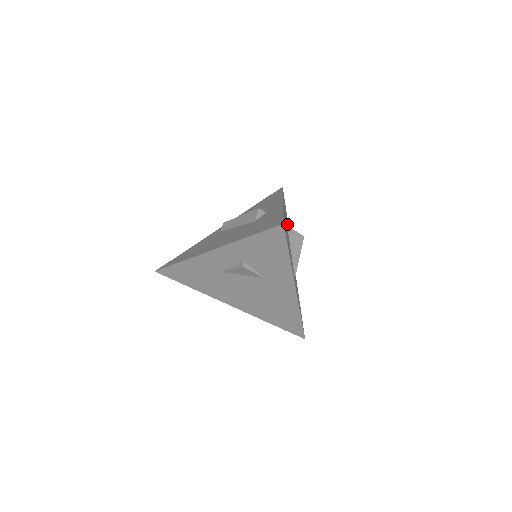
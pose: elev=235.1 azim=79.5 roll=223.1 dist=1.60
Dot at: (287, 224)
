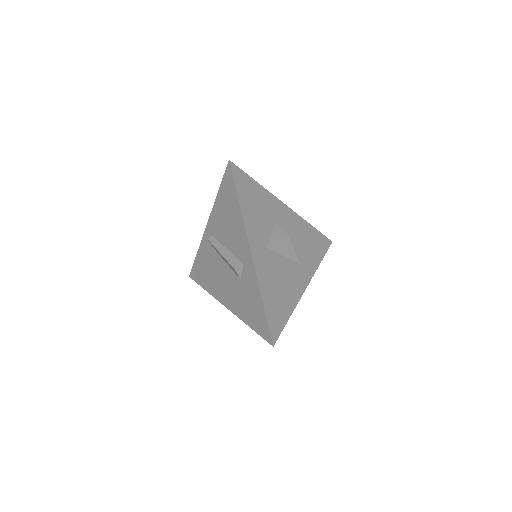
Dot at: (263, 221)
